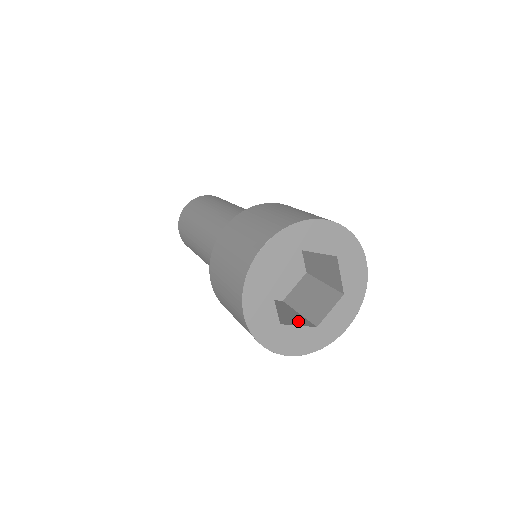
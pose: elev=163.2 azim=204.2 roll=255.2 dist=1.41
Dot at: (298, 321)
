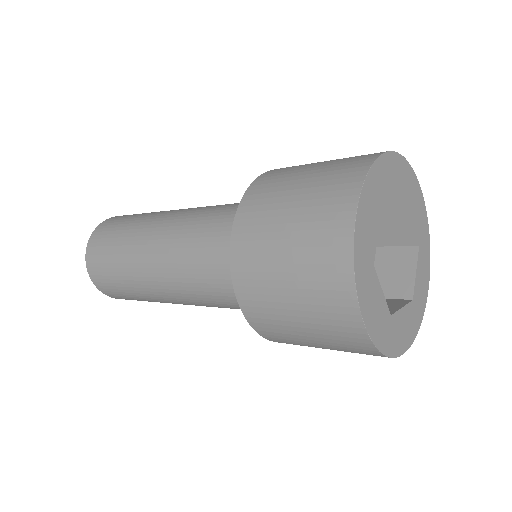
Dot at: (389, 304)
